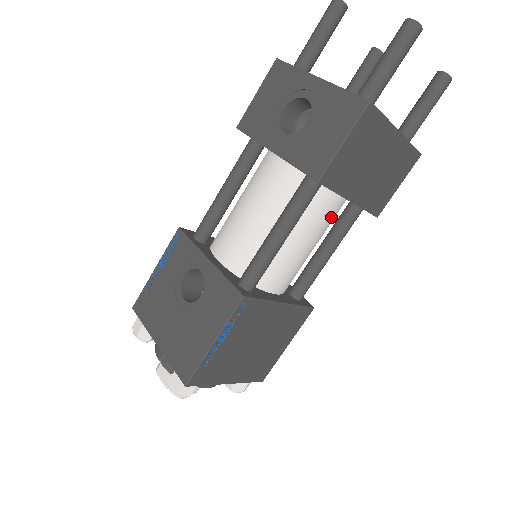
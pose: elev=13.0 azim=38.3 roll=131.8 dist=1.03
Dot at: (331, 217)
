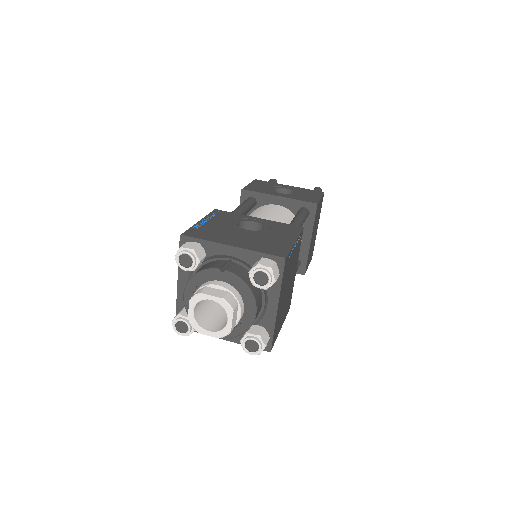
Dot at: occluded
